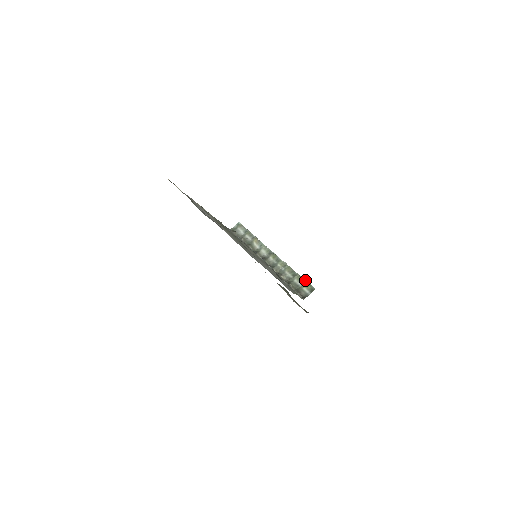
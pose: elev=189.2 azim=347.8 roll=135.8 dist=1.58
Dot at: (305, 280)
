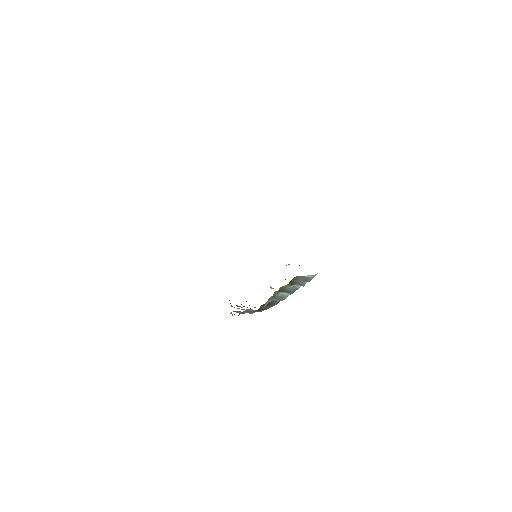
Dot at: occluded
